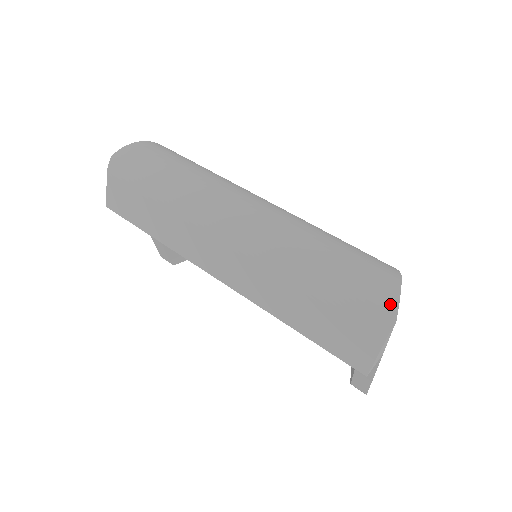
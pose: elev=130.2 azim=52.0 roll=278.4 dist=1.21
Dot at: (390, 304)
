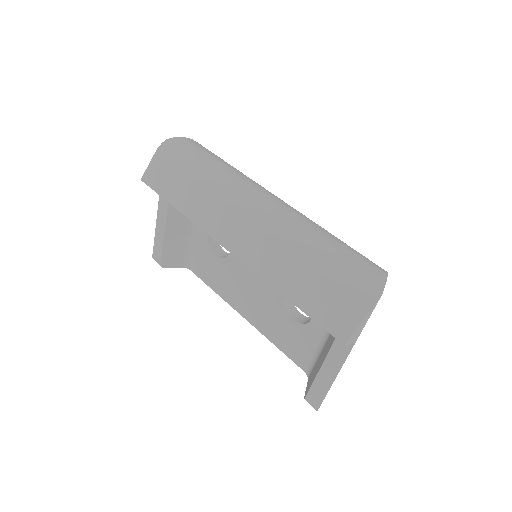
Dot at: (379, 282)
